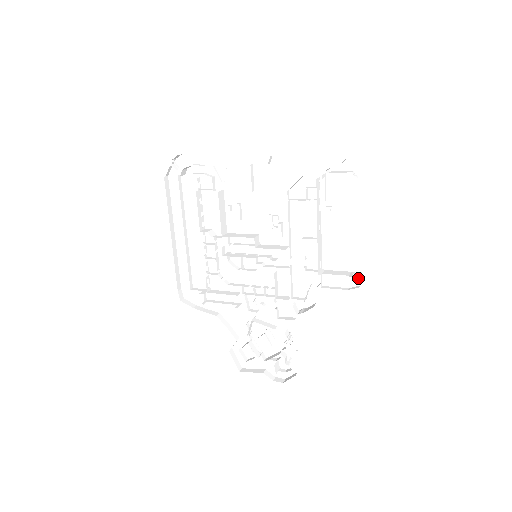
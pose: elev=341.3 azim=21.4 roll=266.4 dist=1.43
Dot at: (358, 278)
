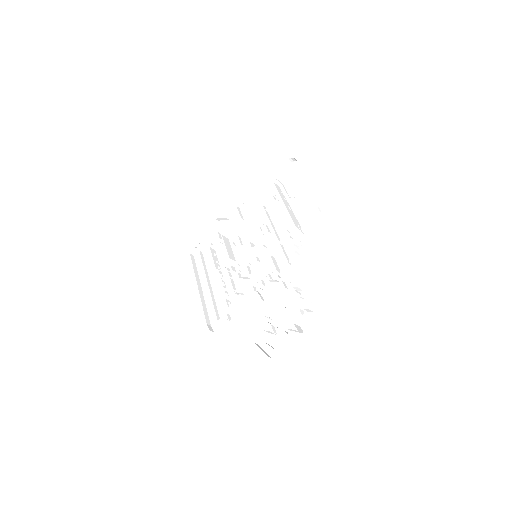
Dot at: (324, 210)
